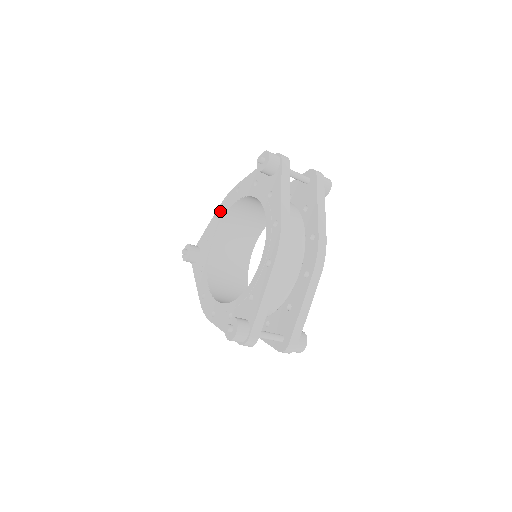
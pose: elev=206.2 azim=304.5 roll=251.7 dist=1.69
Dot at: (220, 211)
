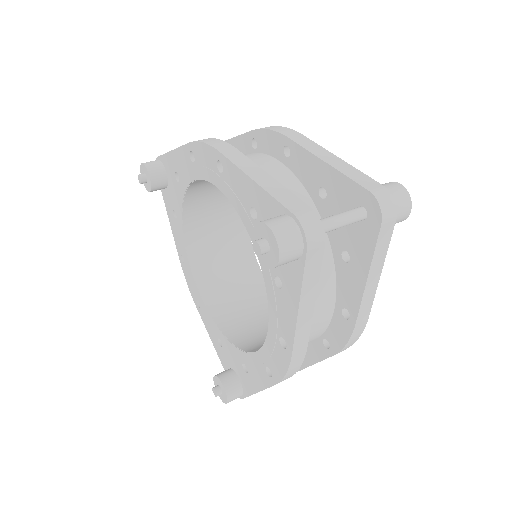
Dot at: (191, 153)
